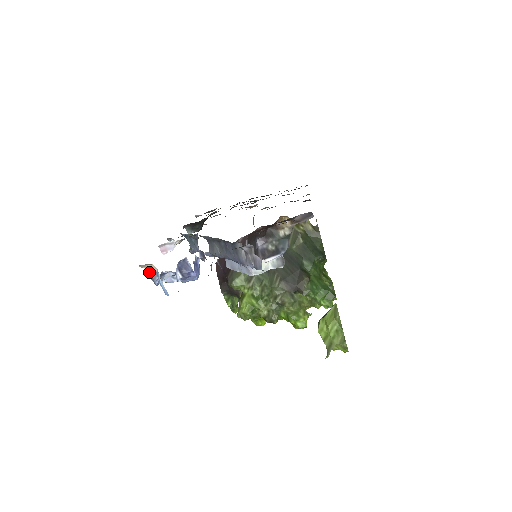
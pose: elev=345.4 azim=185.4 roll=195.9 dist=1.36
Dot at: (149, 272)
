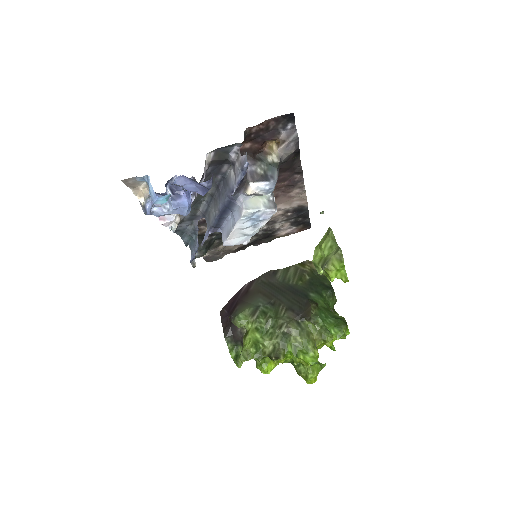
Dot at: (142, 201)
